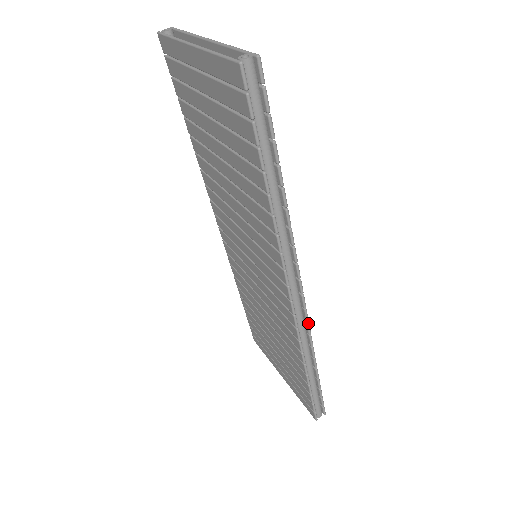
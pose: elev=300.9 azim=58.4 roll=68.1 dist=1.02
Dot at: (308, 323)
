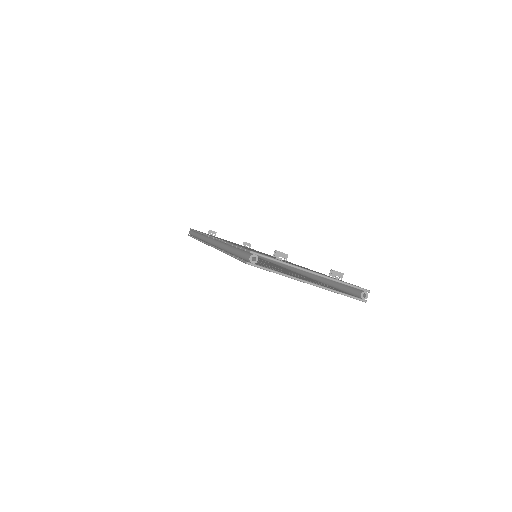
Dot at: occluded
